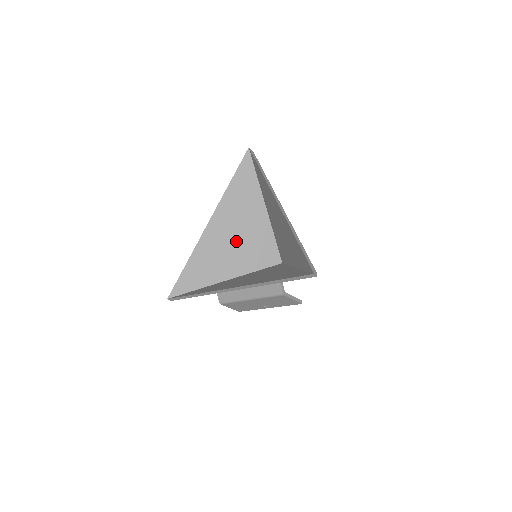
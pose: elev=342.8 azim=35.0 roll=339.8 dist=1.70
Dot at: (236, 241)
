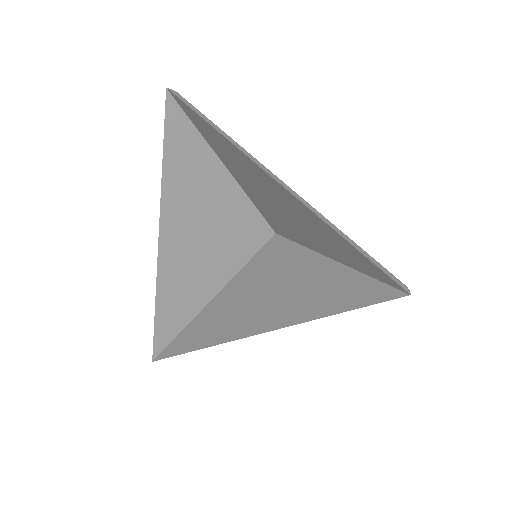
Dot at: (208, 239)
